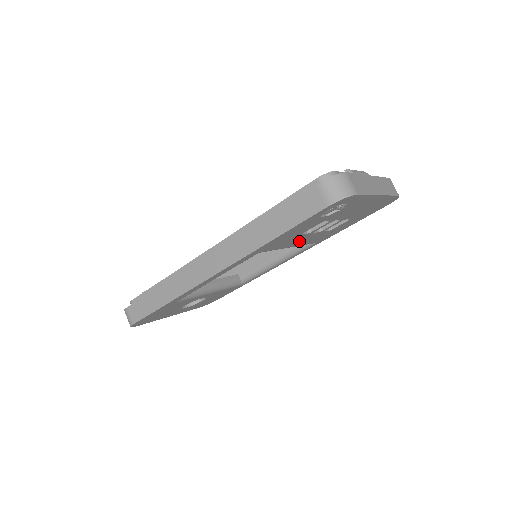
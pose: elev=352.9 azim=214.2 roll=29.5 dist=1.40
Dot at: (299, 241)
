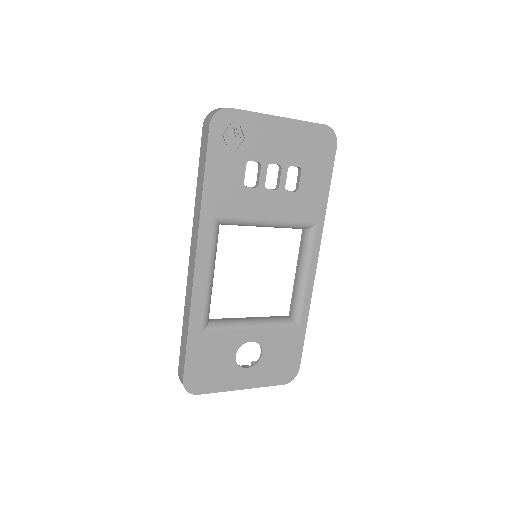
Dot at: (265, 207)
